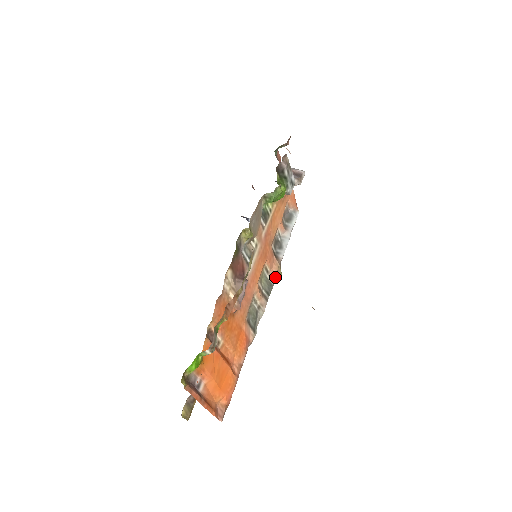
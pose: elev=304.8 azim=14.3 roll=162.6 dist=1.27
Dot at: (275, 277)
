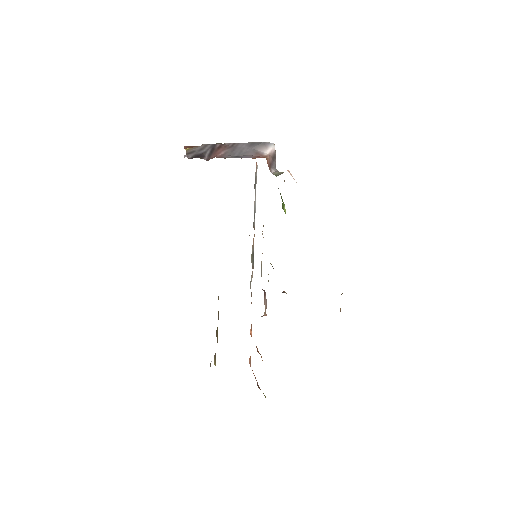
Dot at: occluded
